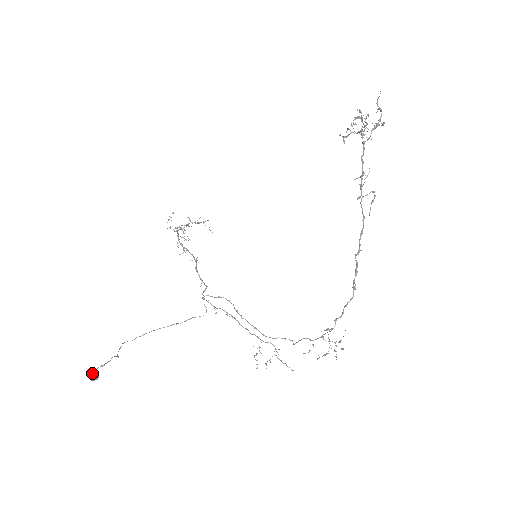
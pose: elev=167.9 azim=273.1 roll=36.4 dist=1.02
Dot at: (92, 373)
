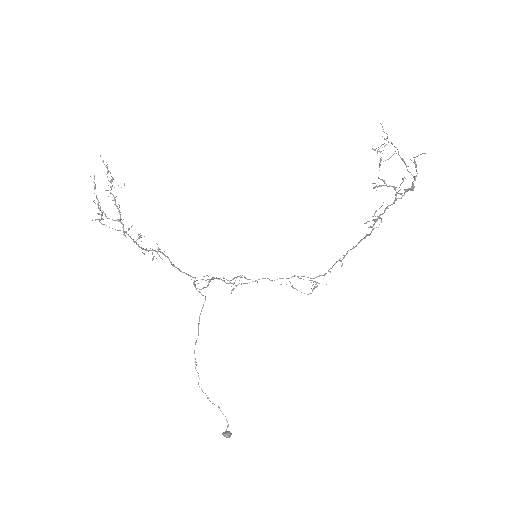
Dot at: occluded
